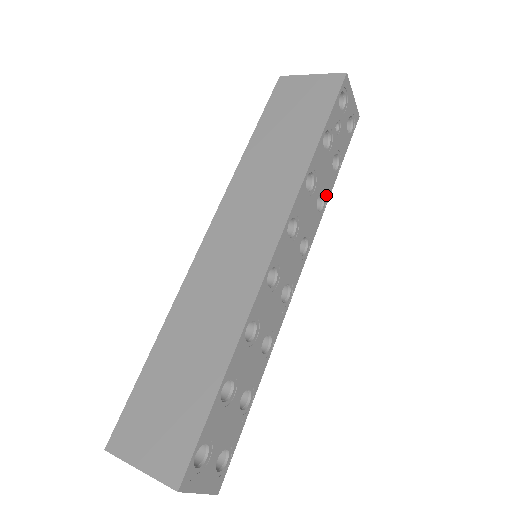
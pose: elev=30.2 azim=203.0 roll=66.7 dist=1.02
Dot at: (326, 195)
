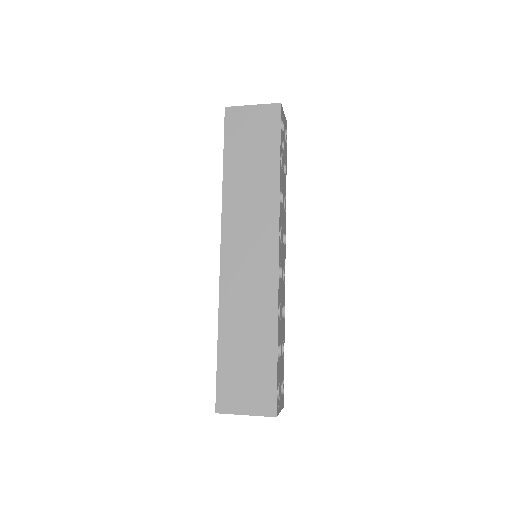
Dot at: (285, 195)
